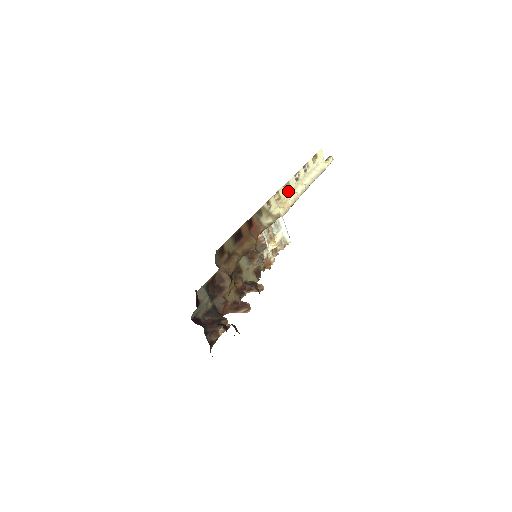
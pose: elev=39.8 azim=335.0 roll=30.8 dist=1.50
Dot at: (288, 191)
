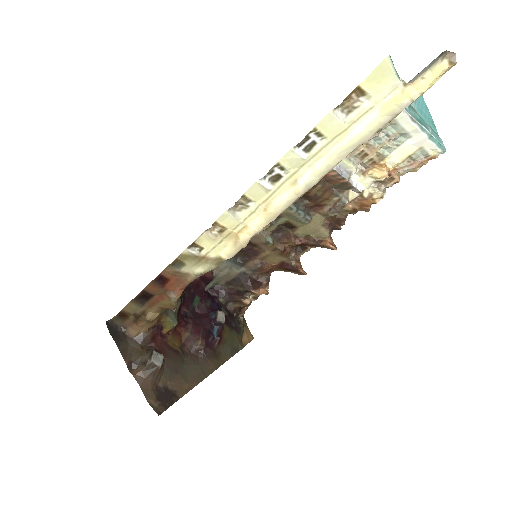
Dot at: (248, 210)
